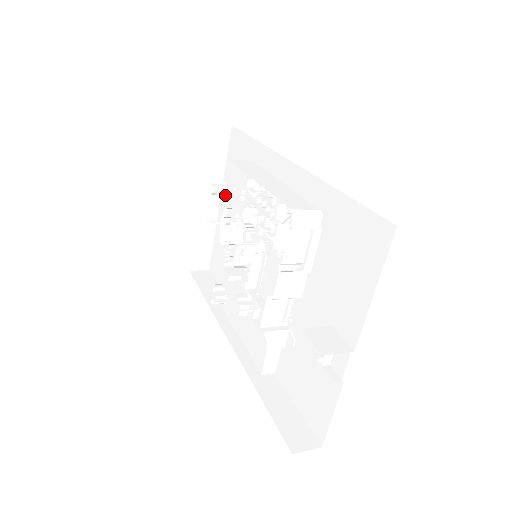
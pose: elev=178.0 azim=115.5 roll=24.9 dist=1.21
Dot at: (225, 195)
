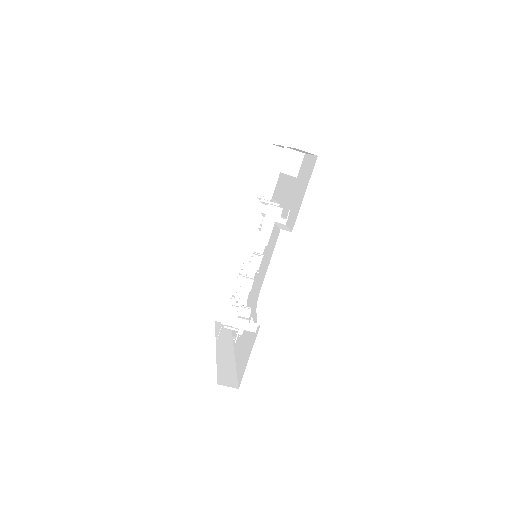
Dot at: occluded
